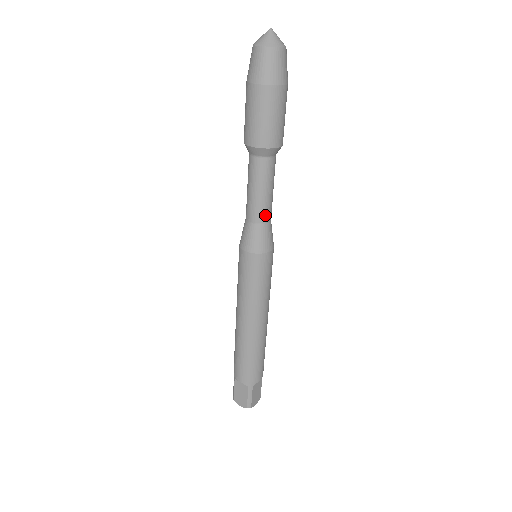
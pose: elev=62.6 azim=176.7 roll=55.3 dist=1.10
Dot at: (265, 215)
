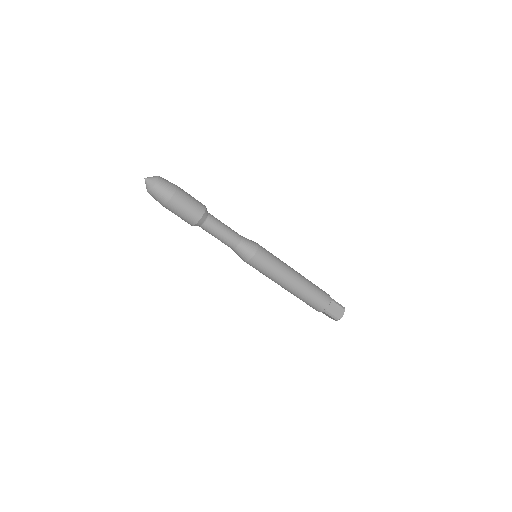
Dot at: (233, 243)
